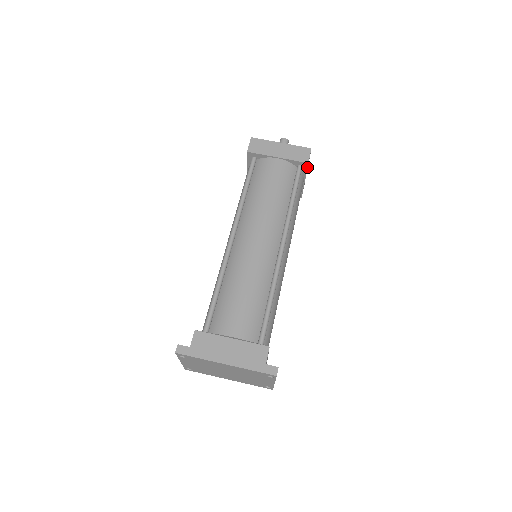
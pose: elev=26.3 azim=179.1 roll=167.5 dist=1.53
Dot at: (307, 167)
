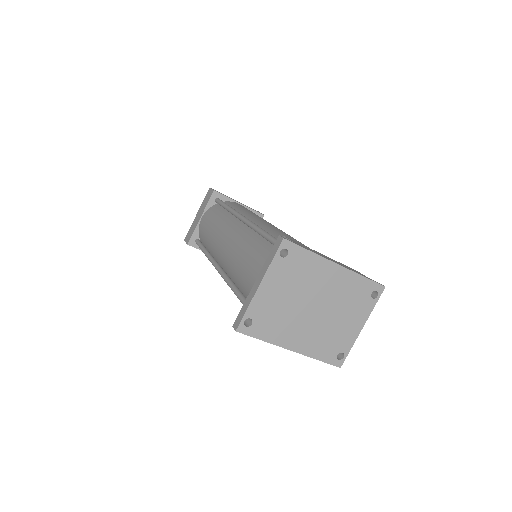
Dot at: occluded
